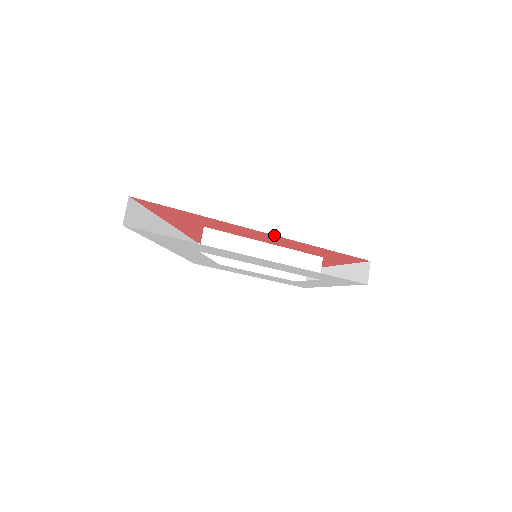
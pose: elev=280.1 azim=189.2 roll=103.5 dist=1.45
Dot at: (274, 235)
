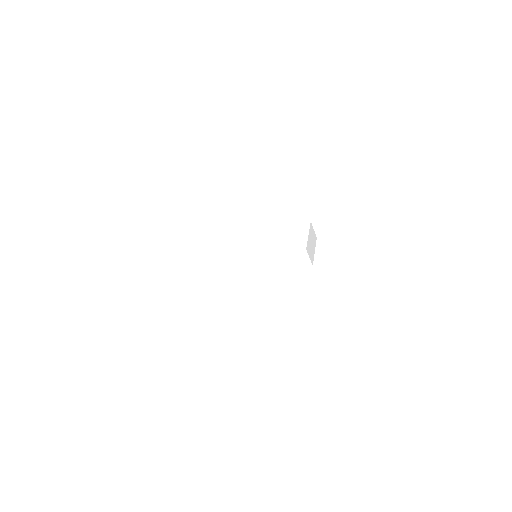
Dot at: occluded
